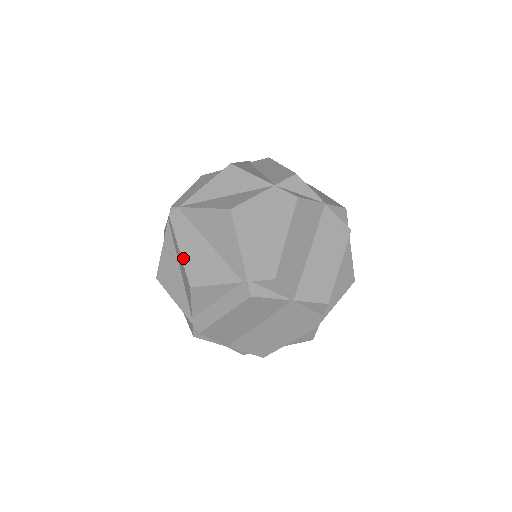
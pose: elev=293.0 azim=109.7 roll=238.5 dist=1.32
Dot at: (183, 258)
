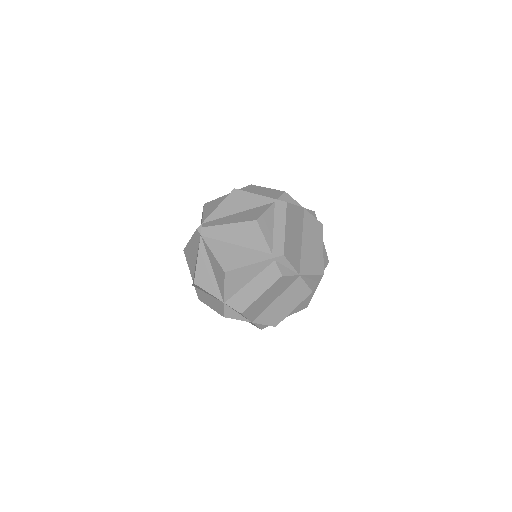
Dot at: (188, 244)
